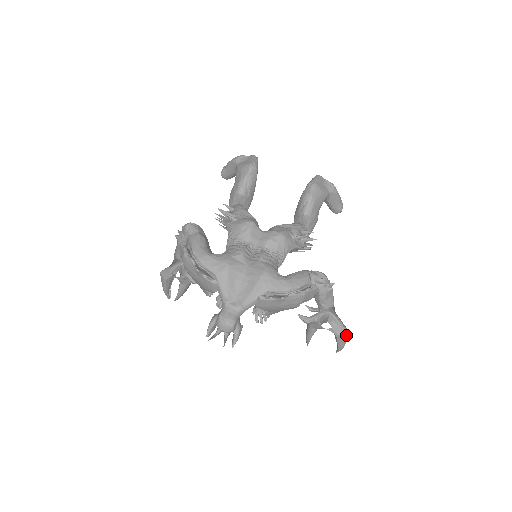
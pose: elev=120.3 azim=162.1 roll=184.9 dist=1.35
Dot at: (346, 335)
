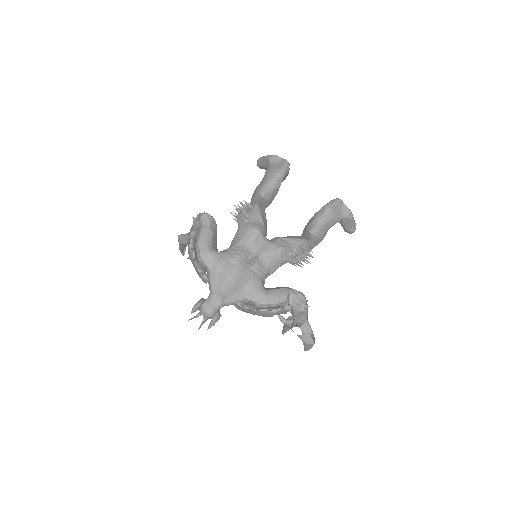
Dot at: (312, 344)
